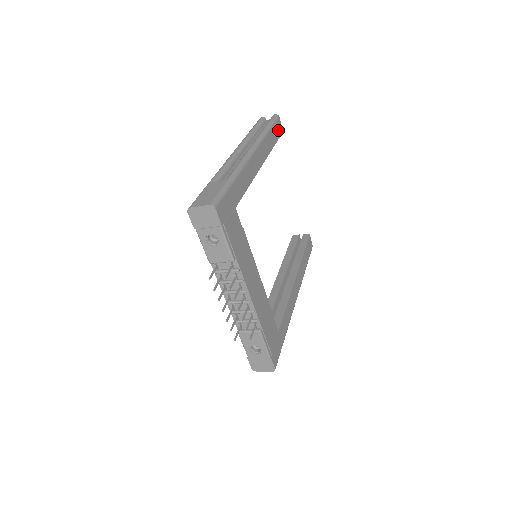
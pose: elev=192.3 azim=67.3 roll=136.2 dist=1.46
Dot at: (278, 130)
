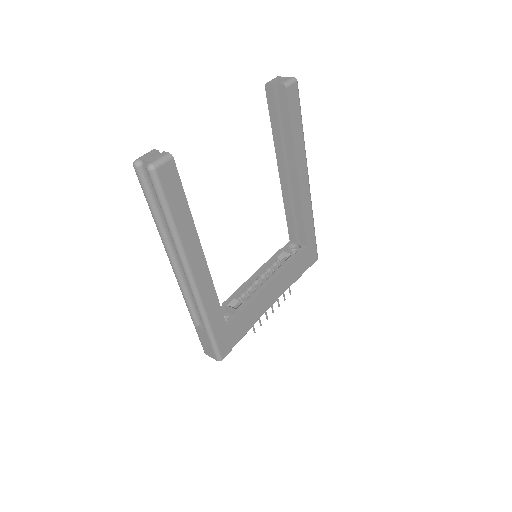
Dot at: (172, 182)
